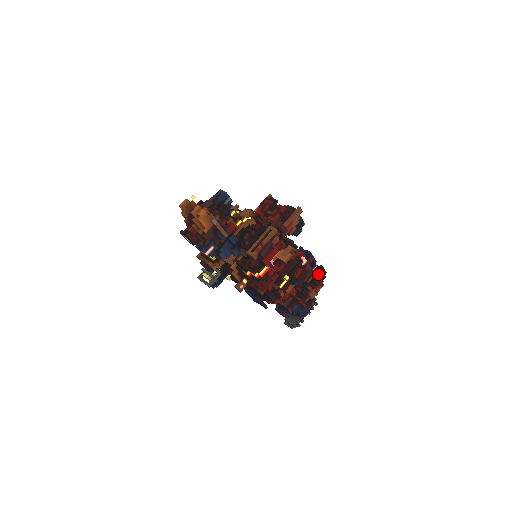
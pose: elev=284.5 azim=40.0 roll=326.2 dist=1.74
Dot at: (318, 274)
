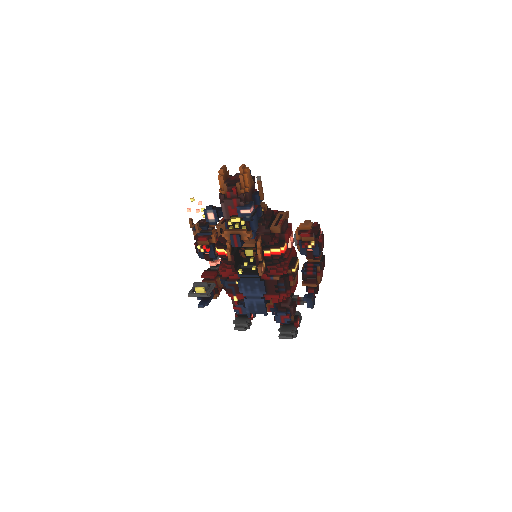
Dot at: (323, 256)
